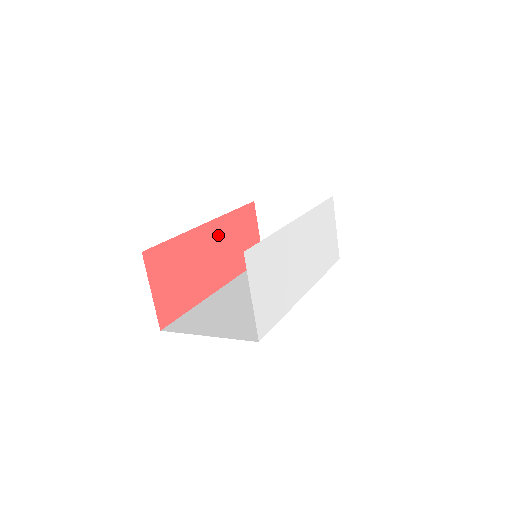
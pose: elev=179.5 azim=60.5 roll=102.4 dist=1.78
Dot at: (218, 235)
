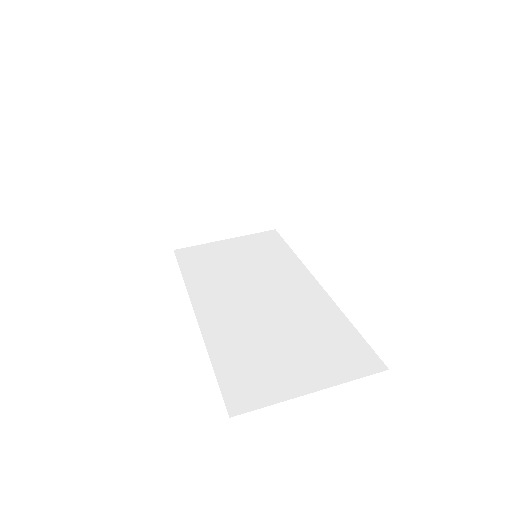
Dot at: occluded
